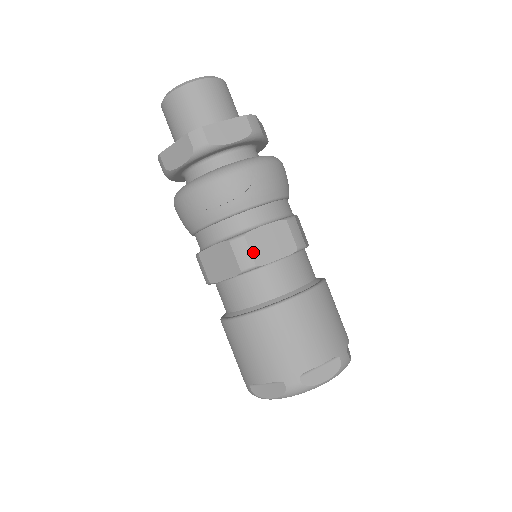
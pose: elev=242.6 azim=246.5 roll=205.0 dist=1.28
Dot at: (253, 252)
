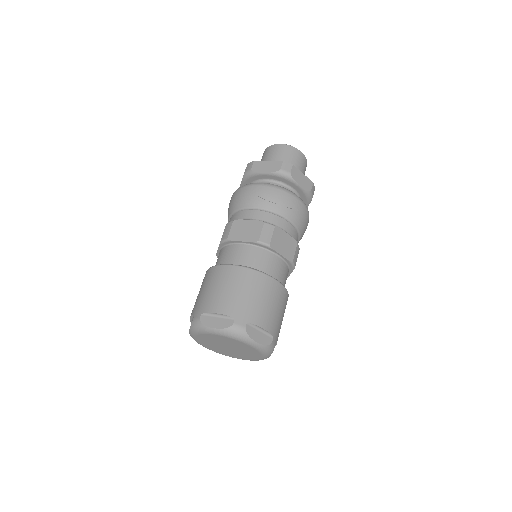
Dot at: (273, 238)
